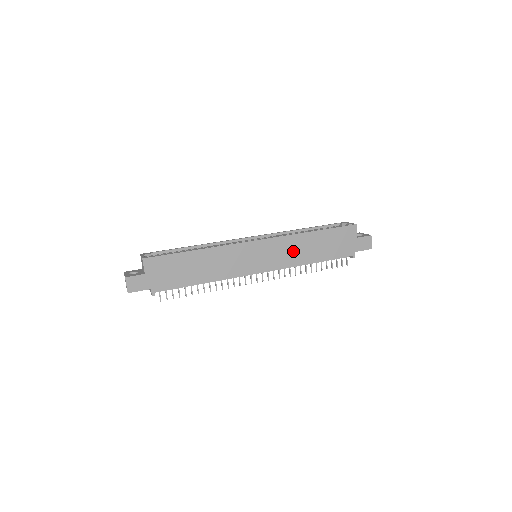
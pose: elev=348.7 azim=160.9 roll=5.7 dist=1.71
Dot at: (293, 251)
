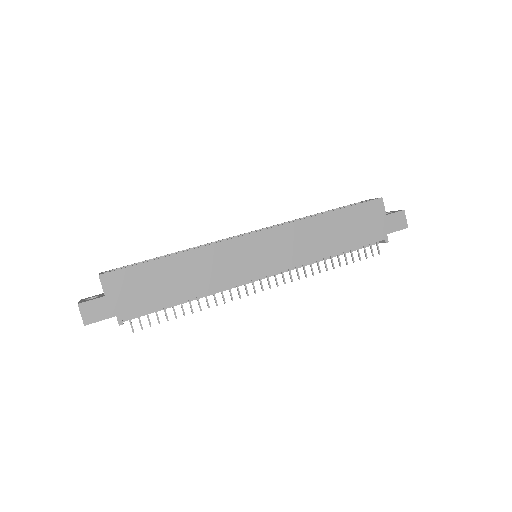
Dot at: (304, 242)
